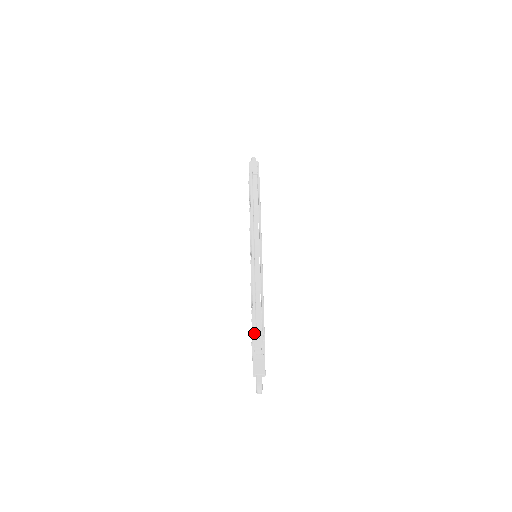
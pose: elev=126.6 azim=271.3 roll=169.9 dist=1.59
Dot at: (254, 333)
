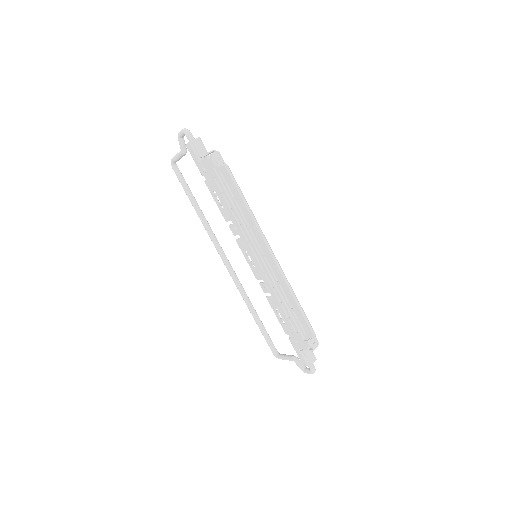
Dot at: (307, 337)
